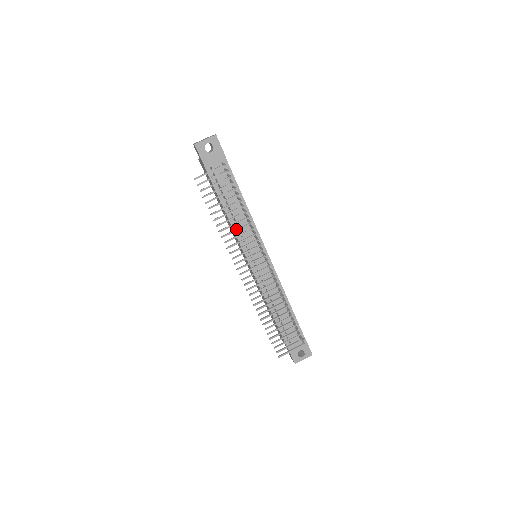
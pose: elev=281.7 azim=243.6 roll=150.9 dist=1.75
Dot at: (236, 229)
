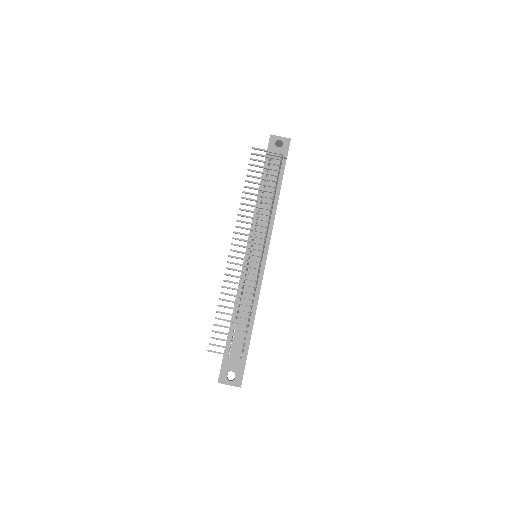
Dot at: occluded
